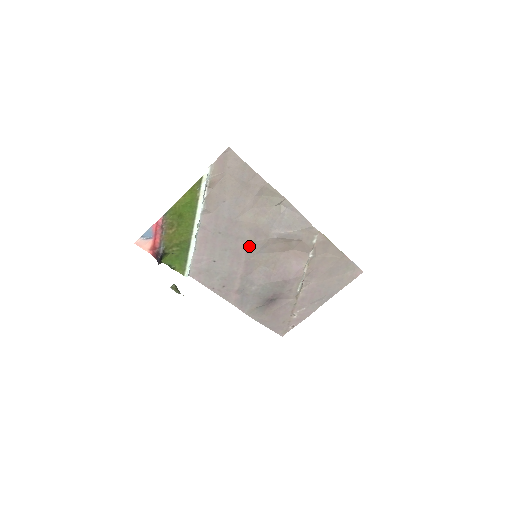
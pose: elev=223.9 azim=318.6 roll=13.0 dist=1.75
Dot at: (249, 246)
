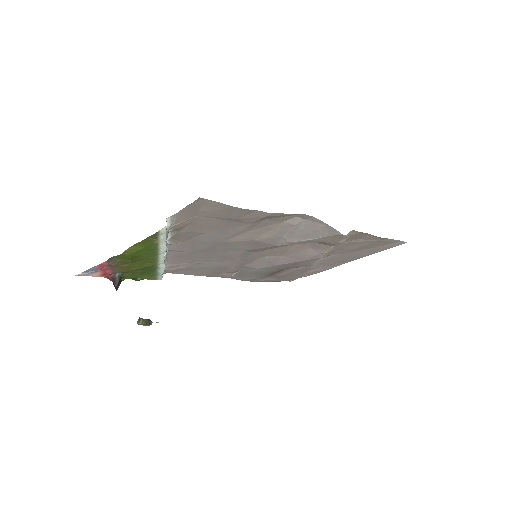
Dot at: (246, 251)
